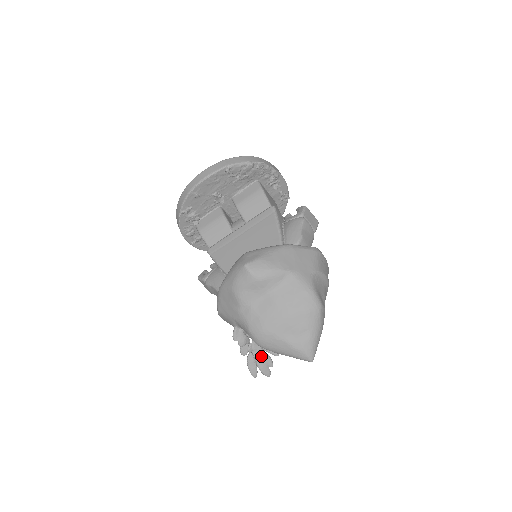
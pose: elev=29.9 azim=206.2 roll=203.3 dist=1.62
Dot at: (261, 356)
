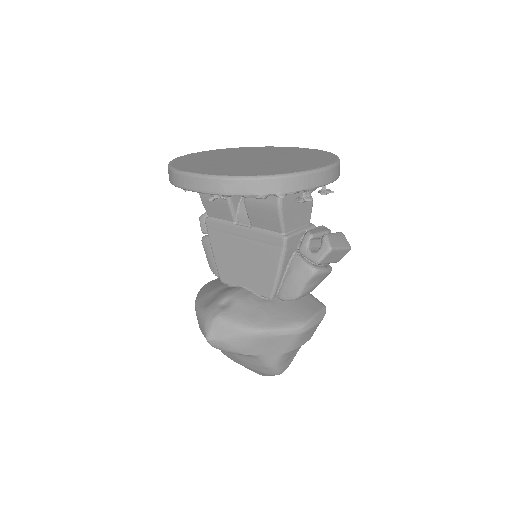
Dot at: occluded
